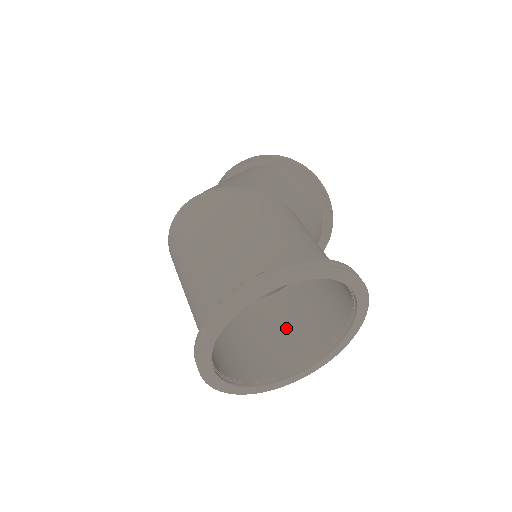
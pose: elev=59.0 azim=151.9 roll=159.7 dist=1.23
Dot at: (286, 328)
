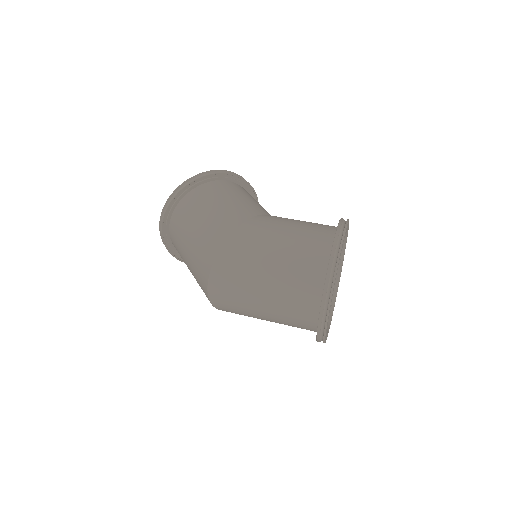
Dot at: occluded
